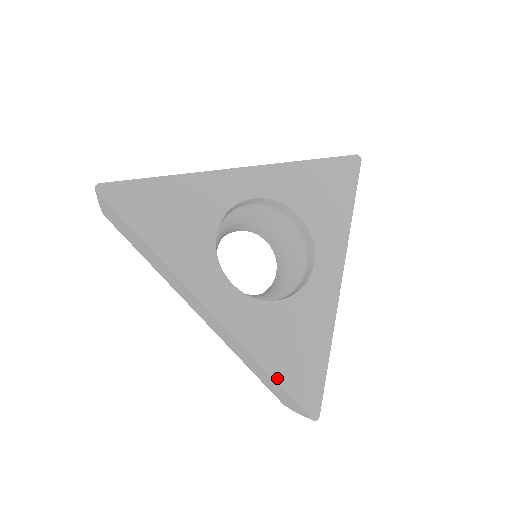
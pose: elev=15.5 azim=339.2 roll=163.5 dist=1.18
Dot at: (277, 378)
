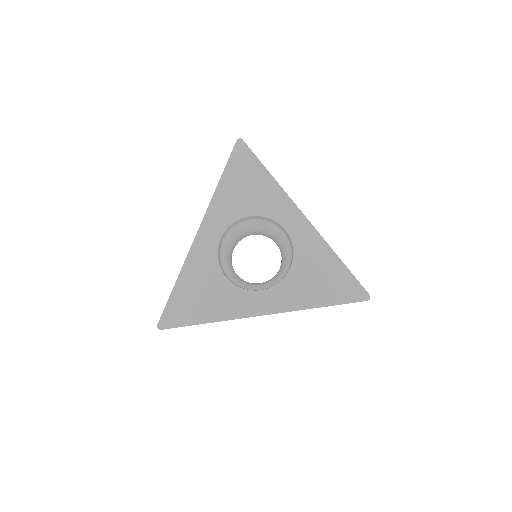
Dot at: (330, 304)
